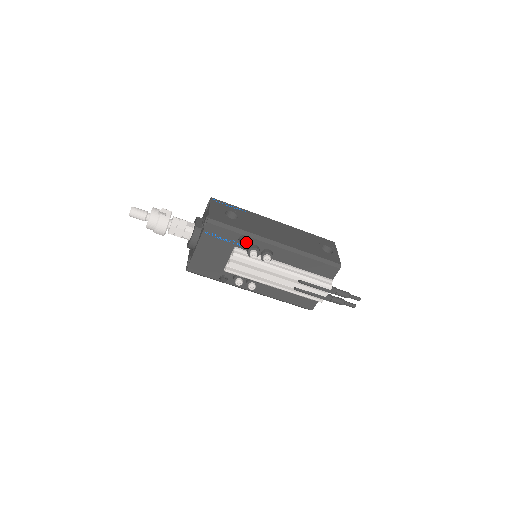
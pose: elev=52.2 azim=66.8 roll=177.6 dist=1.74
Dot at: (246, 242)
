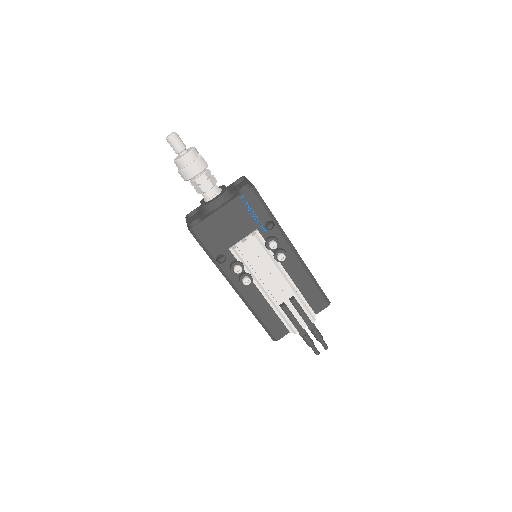
Dot at: (270, 230)
